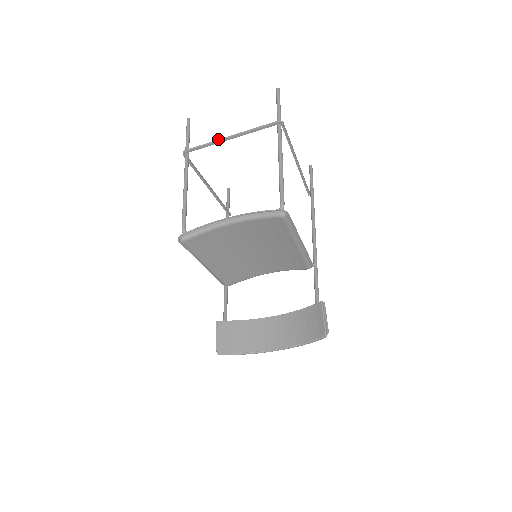
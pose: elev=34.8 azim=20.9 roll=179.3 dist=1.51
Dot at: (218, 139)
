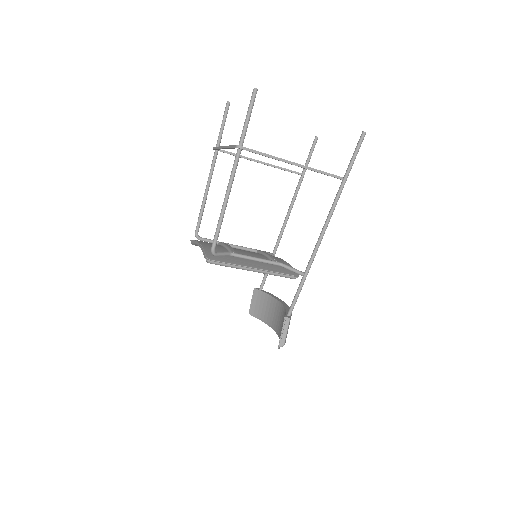
Dot at: (221, 146)
